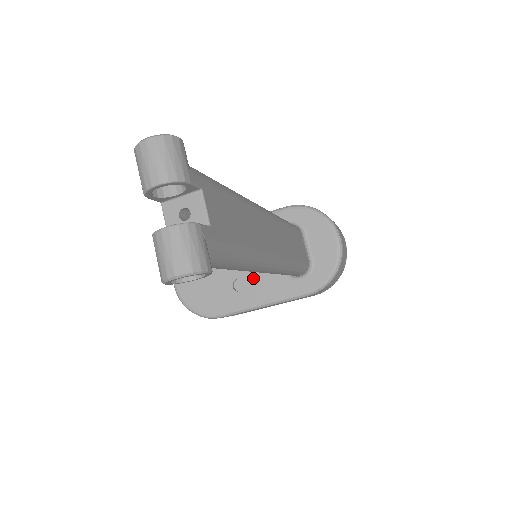
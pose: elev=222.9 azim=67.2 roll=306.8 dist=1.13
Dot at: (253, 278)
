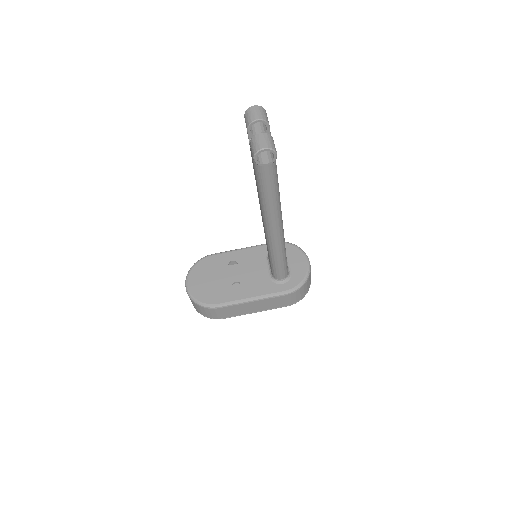
Dot at: (247, 282)
